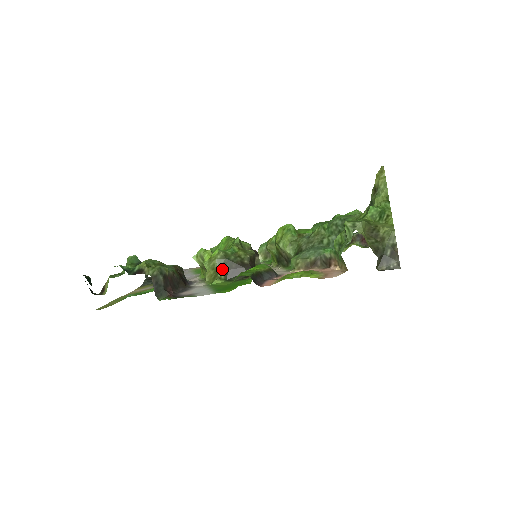
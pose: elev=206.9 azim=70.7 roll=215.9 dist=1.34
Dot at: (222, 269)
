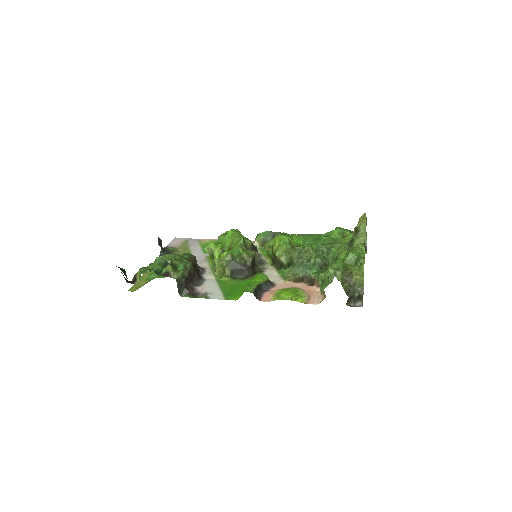
Dot at: (229, 268)
